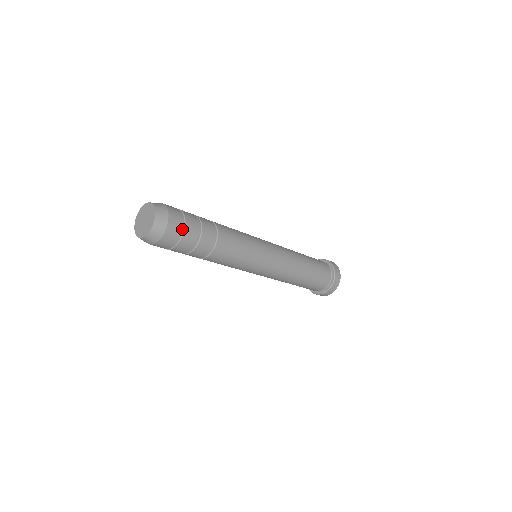
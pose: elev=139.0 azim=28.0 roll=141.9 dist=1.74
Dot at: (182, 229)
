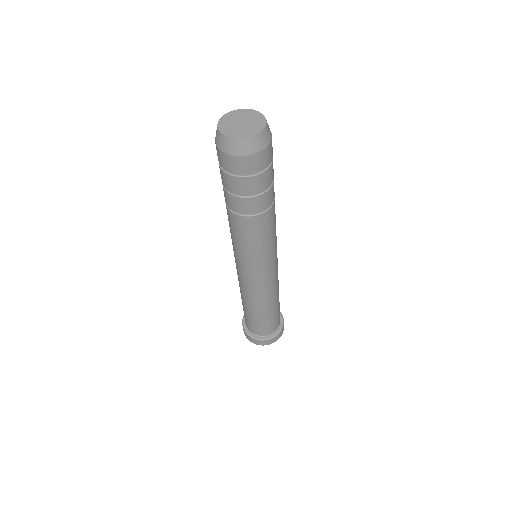
Dot at: (272, 157)
